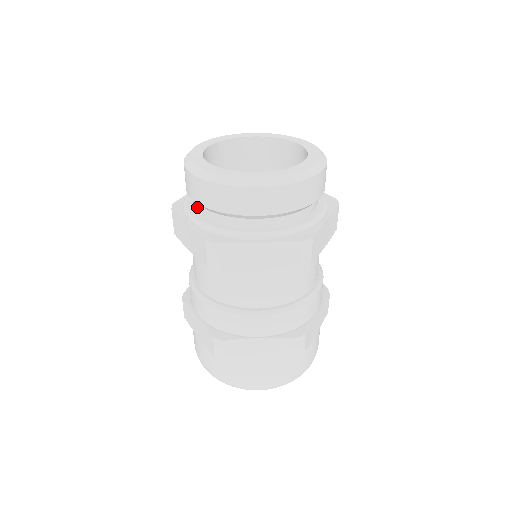
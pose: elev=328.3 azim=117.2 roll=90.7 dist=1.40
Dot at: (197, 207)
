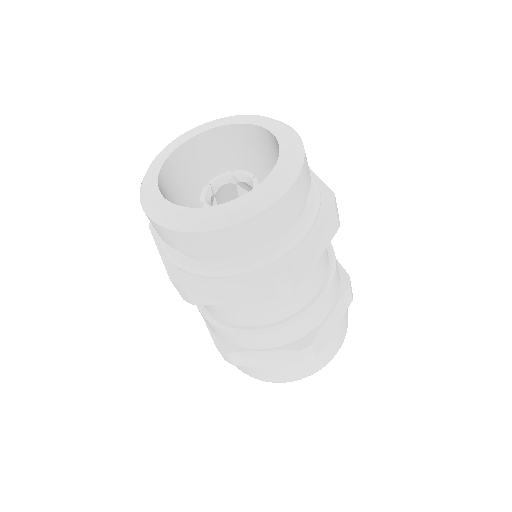
Dot at: (216, 259)
